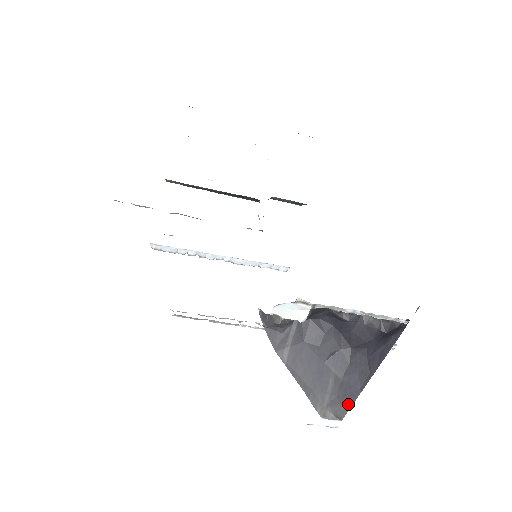
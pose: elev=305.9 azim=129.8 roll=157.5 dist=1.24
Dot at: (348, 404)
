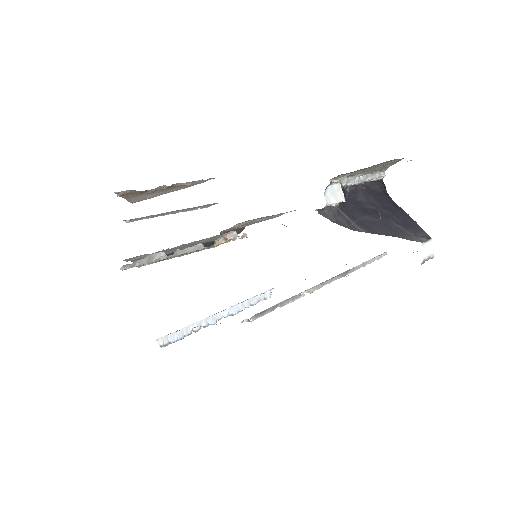
Dot at: (421, 230)
